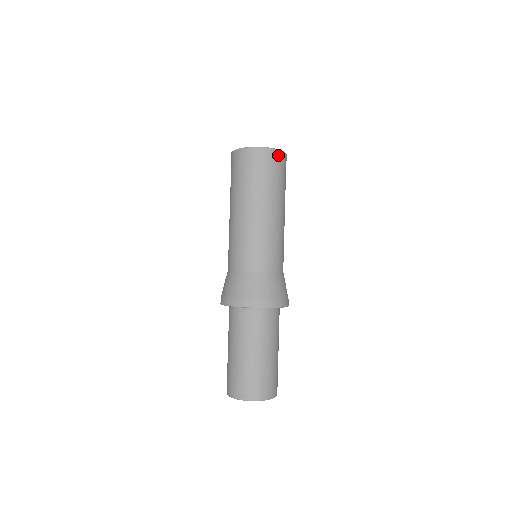
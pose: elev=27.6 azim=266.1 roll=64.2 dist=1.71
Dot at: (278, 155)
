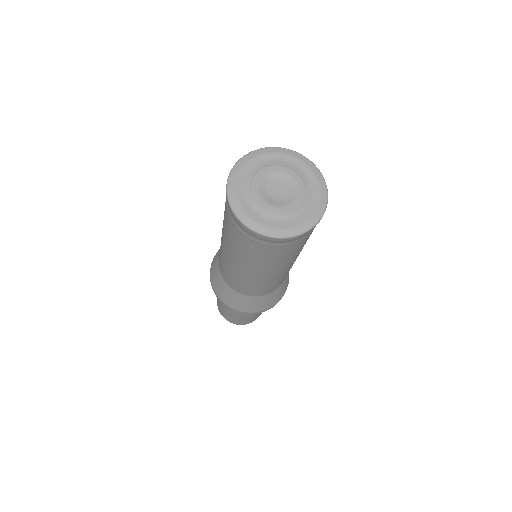
Dot at: (312, 229)
